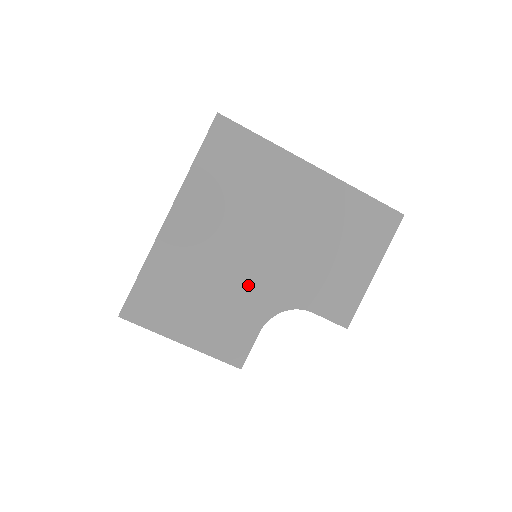
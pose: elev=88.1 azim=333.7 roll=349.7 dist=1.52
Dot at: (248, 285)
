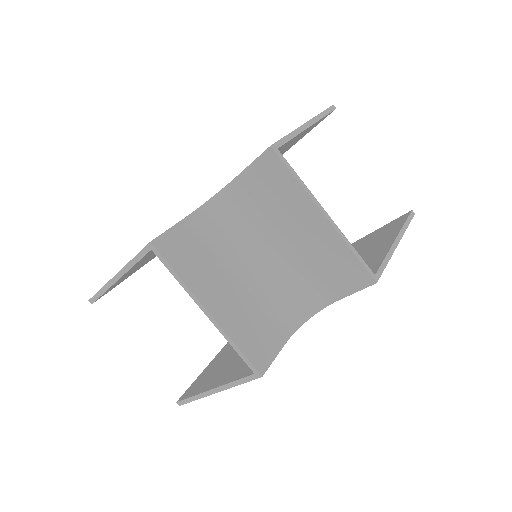
Dot at: occluded
